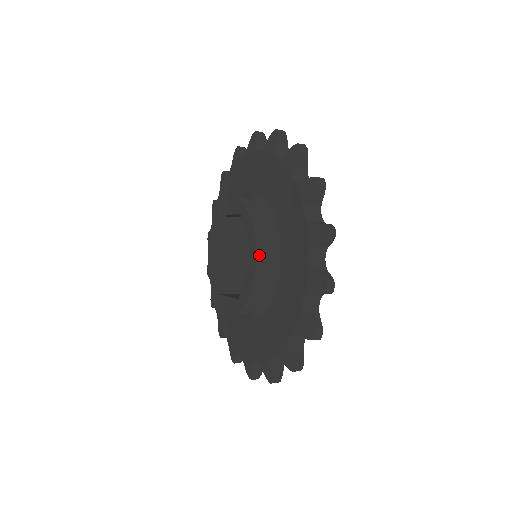
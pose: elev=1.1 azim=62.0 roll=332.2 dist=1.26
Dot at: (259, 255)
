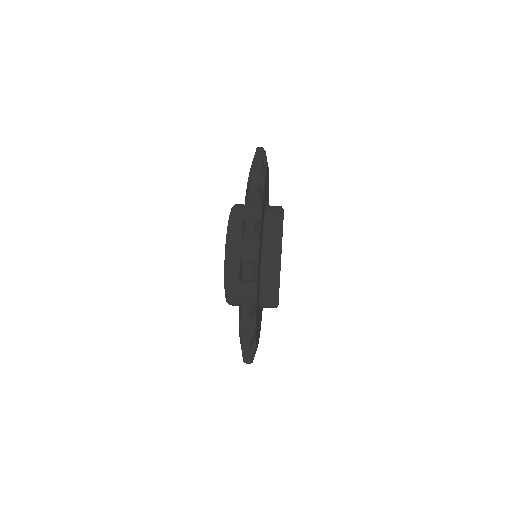
Dot at: (226, 298)
